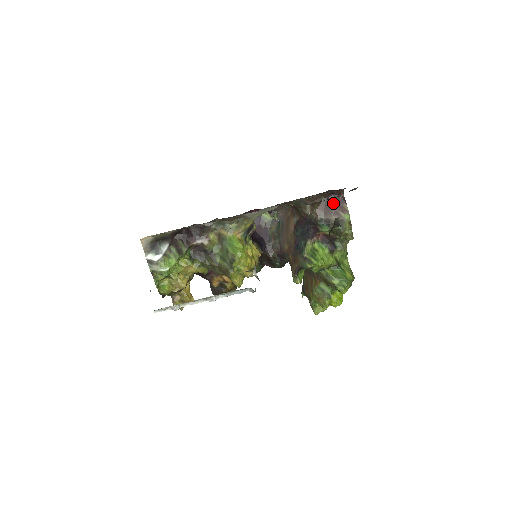
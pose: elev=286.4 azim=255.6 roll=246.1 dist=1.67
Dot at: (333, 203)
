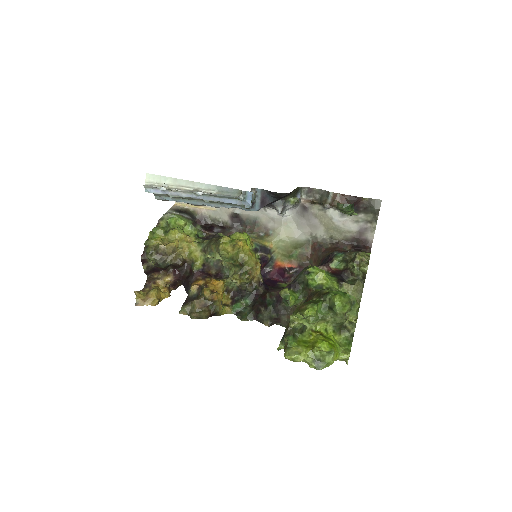
Dot at: occluded
